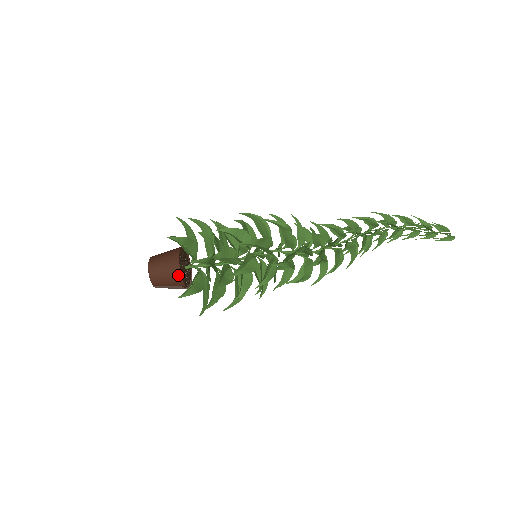
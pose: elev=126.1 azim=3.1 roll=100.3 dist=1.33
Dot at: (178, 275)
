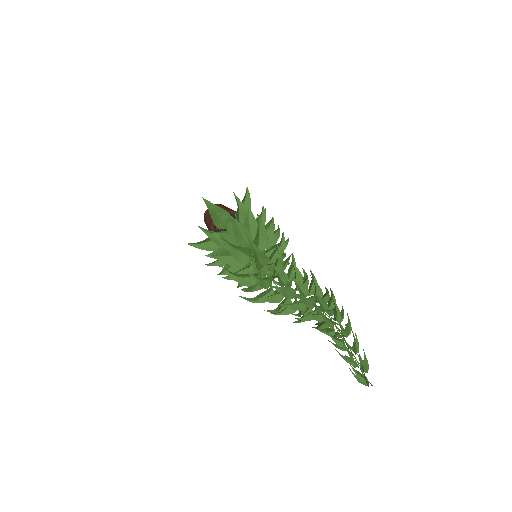
Dot at: (210, 229)
